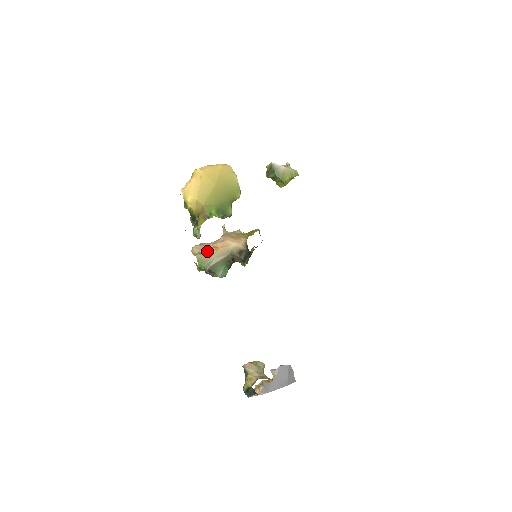
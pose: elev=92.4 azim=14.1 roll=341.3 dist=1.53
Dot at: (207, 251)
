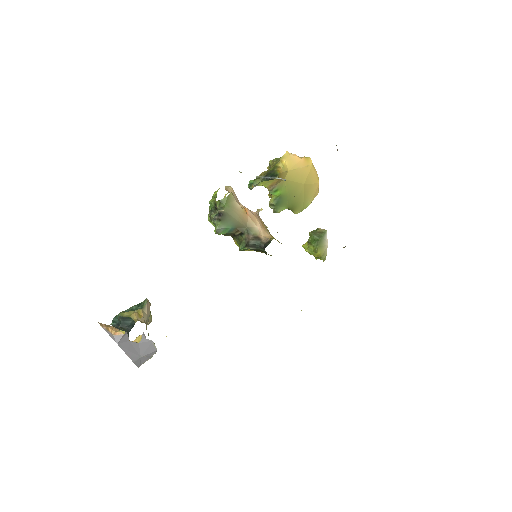
Dot at: occluded
